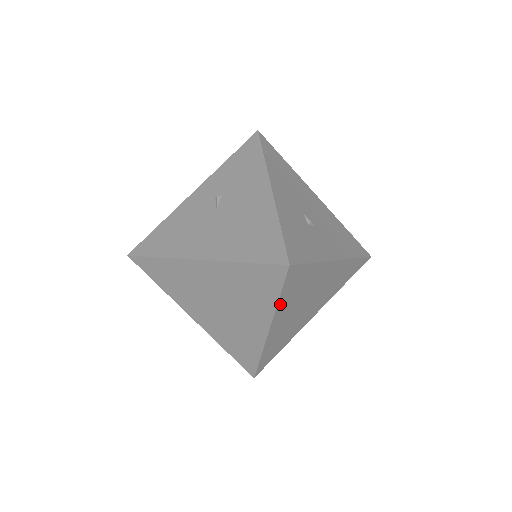
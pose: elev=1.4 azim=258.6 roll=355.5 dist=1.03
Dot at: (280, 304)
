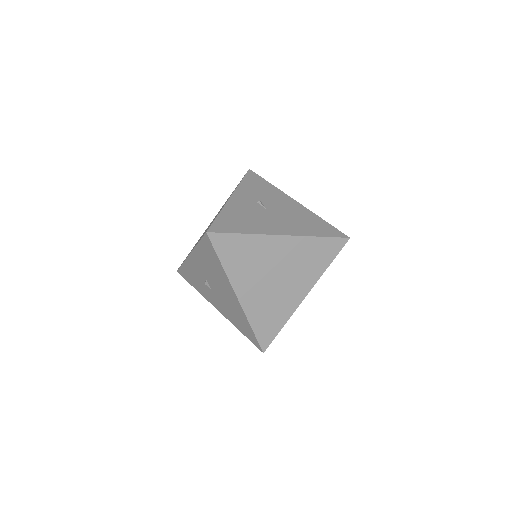
Dot at: (323, 272)
